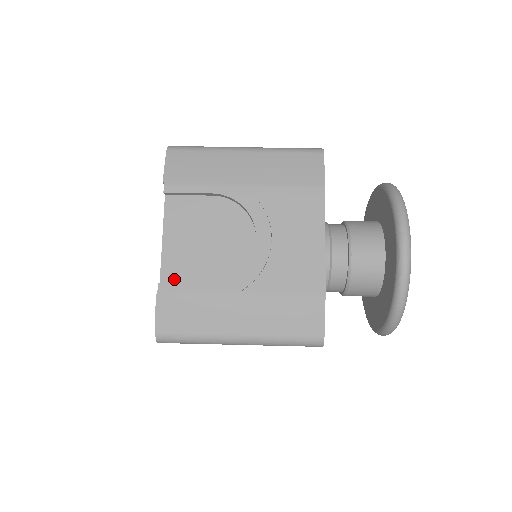
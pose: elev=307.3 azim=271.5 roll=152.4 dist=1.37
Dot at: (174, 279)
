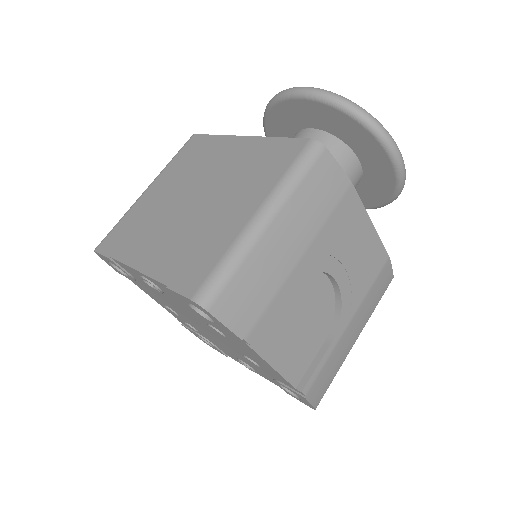
Dot at: (302, 373)
